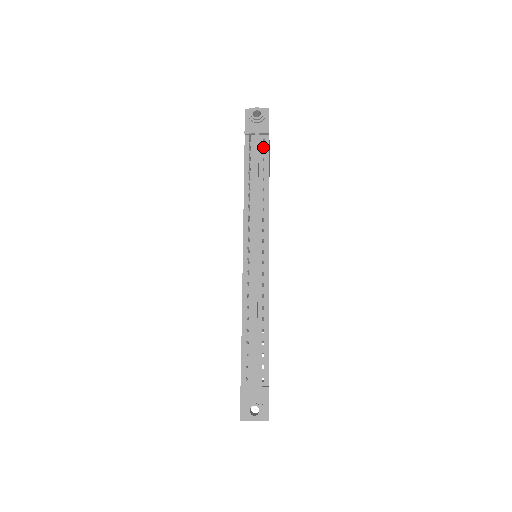
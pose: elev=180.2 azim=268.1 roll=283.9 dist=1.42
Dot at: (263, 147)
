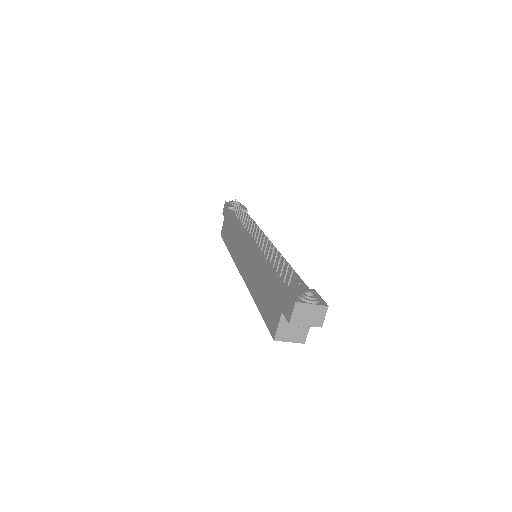
Dot at: occluded
